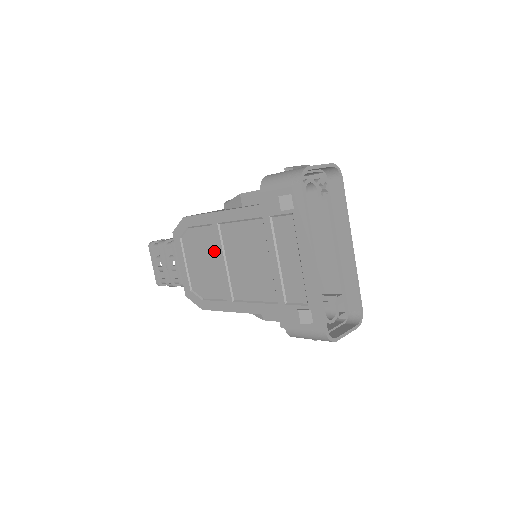
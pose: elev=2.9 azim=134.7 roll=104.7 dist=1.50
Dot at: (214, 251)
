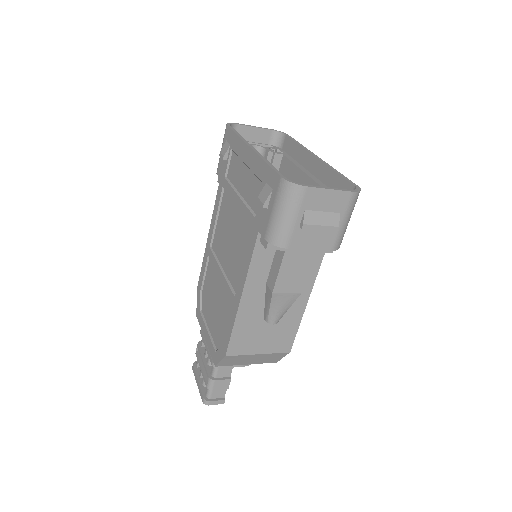
Dot at: (215, 276)
